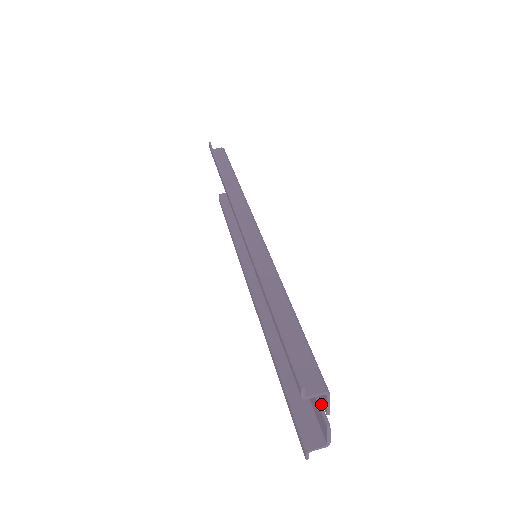
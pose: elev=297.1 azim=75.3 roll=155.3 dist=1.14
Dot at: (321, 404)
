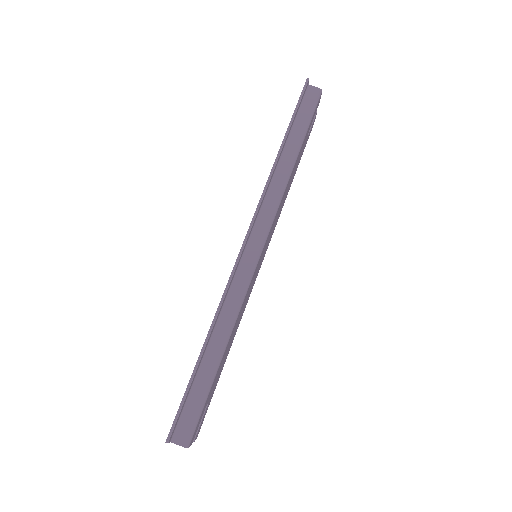
Dot at: (200, 423)
